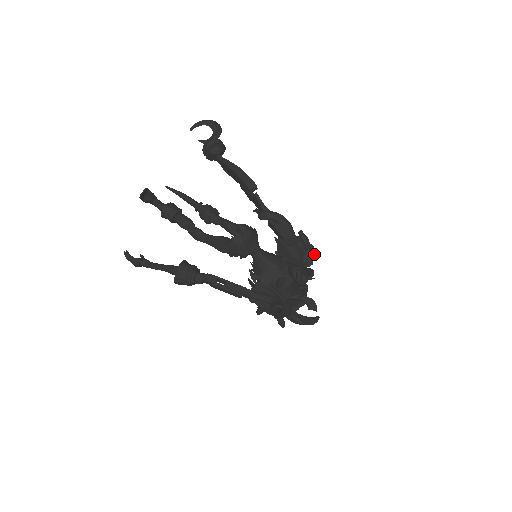
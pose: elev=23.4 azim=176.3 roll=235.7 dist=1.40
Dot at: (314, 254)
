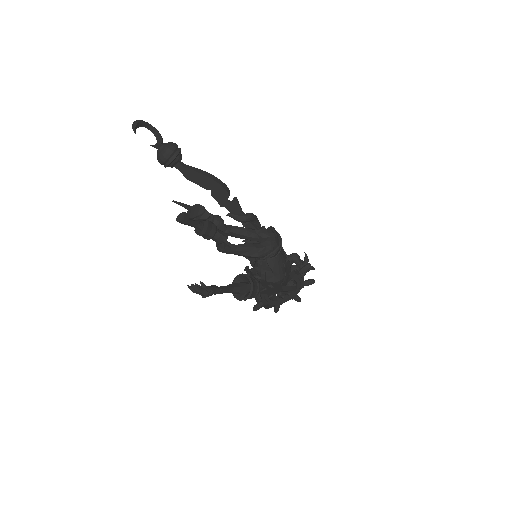
Dot at: occluded
